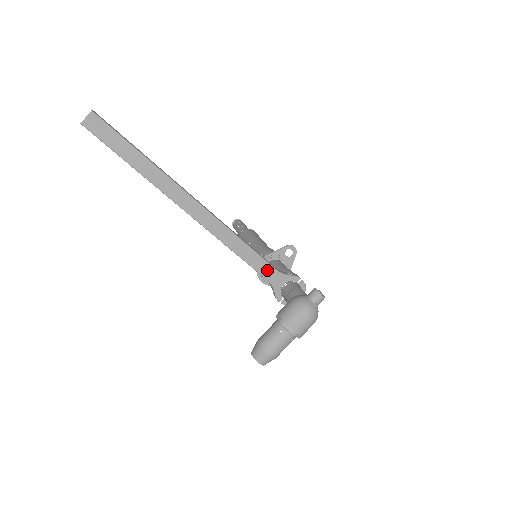
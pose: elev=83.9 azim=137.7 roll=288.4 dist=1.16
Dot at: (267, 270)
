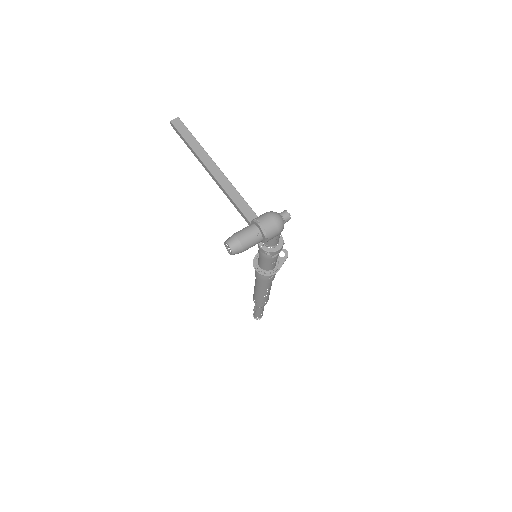
Dot at: occluded
